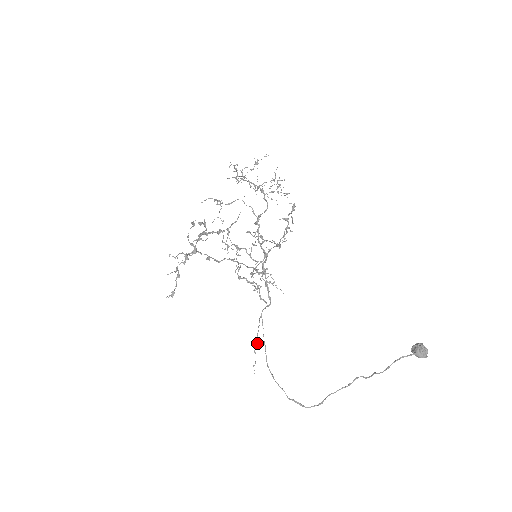
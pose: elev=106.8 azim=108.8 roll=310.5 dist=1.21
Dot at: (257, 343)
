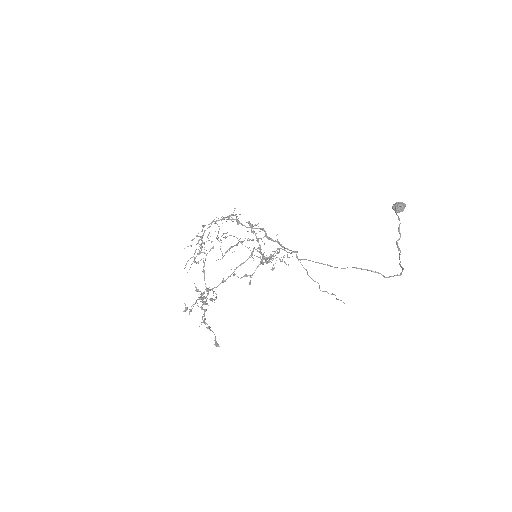
Dot at: (319, 286)
